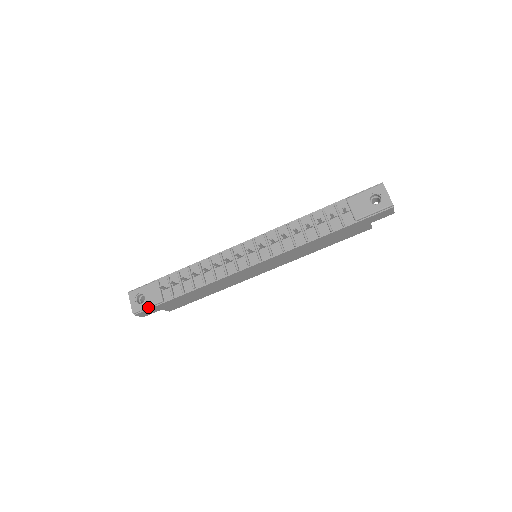
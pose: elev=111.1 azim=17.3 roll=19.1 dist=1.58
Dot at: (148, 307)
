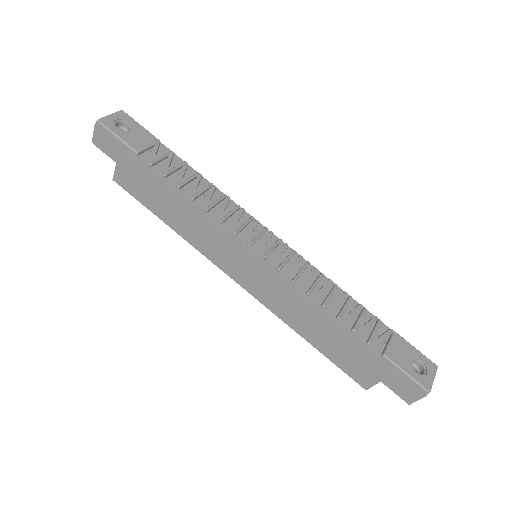
Dot at: (118, 137)
